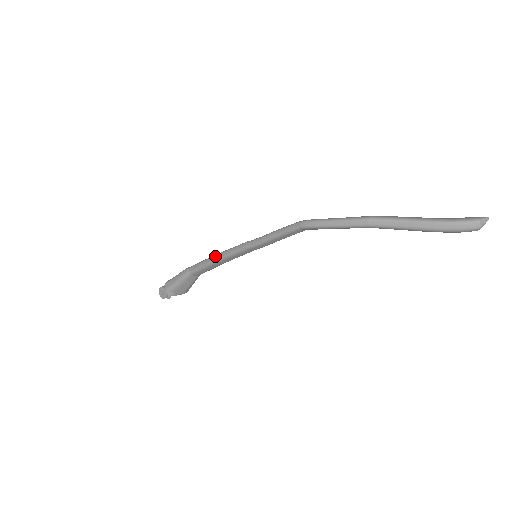
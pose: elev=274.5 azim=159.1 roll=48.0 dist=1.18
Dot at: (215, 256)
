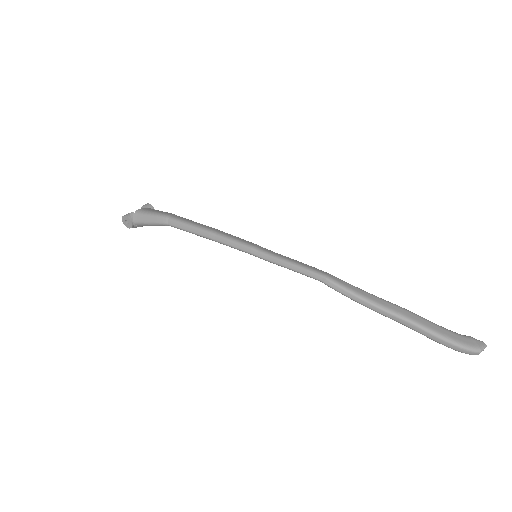
Dot at: (208, 234)
